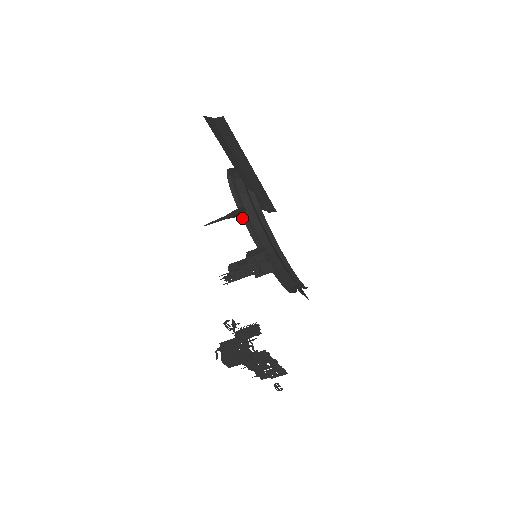
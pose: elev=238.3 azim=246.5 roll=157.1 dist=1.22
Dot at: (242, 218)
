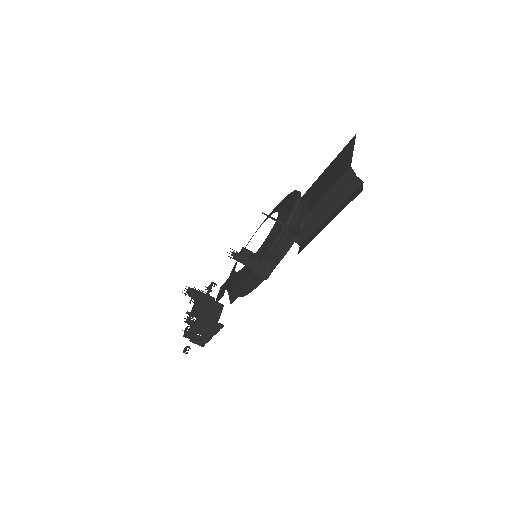
Dot at: (282, 230)
